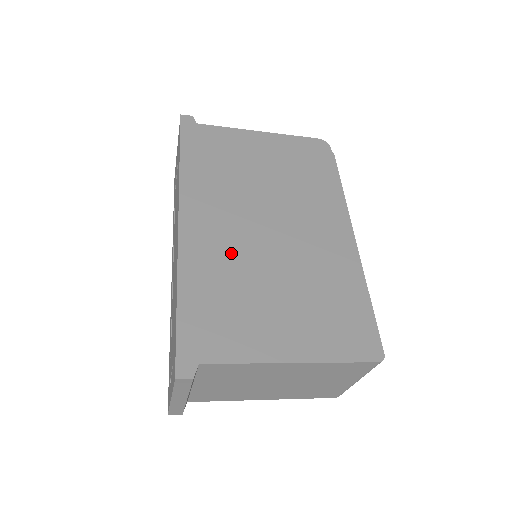
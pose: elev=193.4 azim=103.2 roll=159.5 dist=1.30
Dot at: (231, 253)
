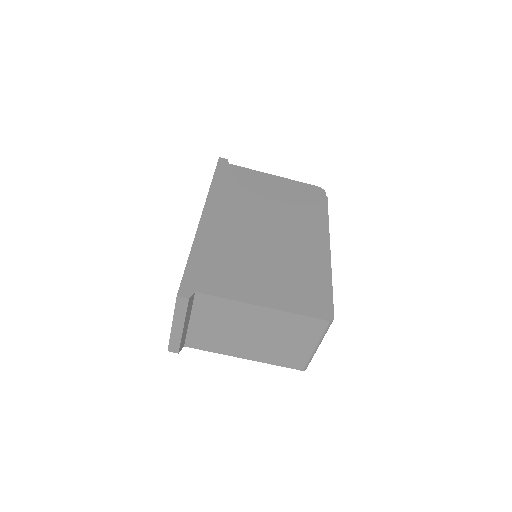
Dot at: (234, 238)
